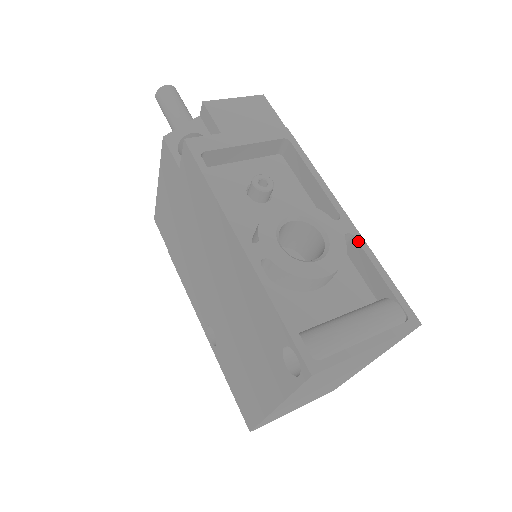
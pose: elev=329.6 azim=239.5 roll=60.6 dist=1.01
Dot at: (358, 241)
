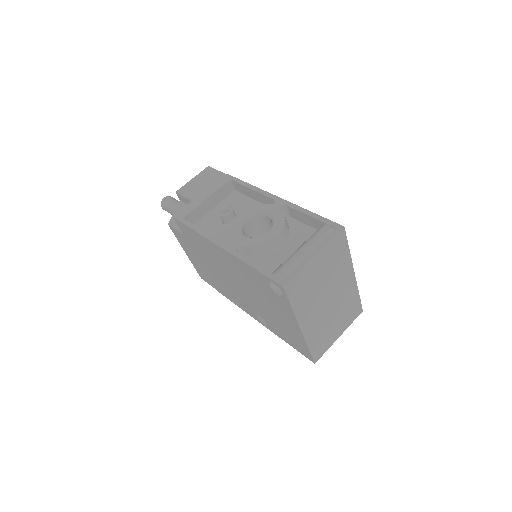
Dot at: (290, 207)
